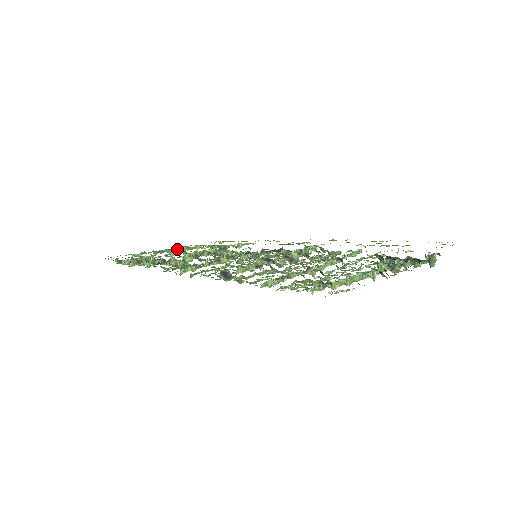
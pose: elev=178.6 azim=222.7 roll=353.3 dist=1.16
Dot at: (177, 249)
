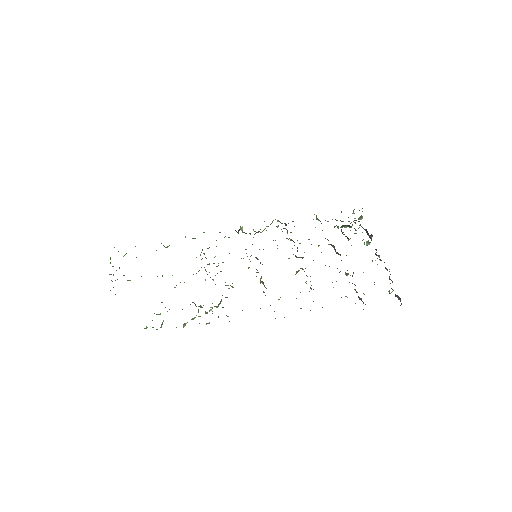
Dot at: occluded
